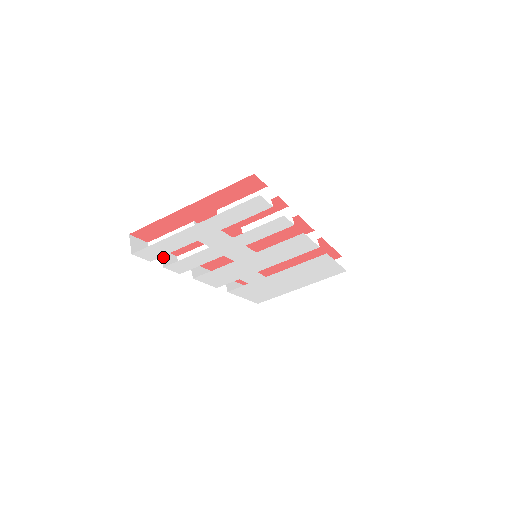
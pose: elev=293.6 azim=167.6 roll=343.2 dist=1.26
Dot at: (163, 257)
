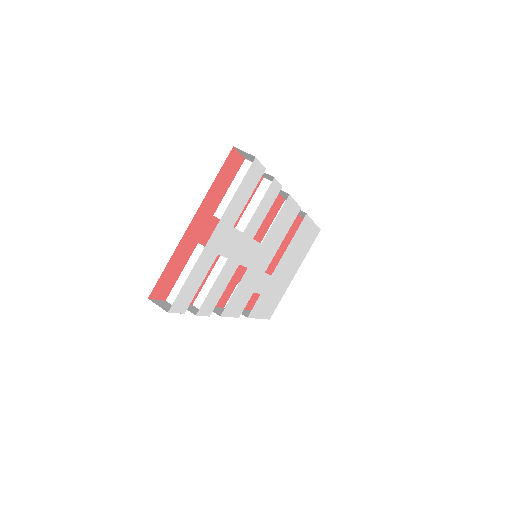
Dot at: occluded
